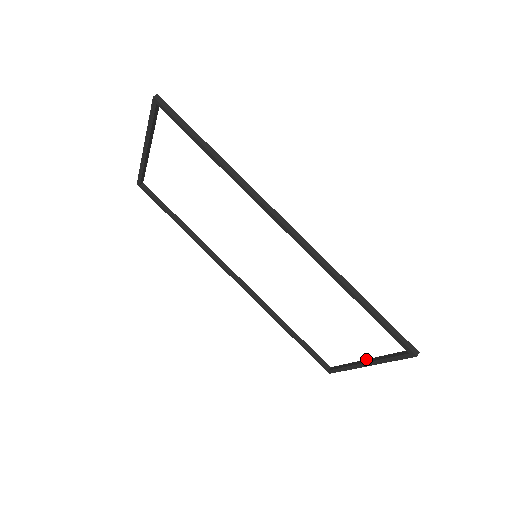
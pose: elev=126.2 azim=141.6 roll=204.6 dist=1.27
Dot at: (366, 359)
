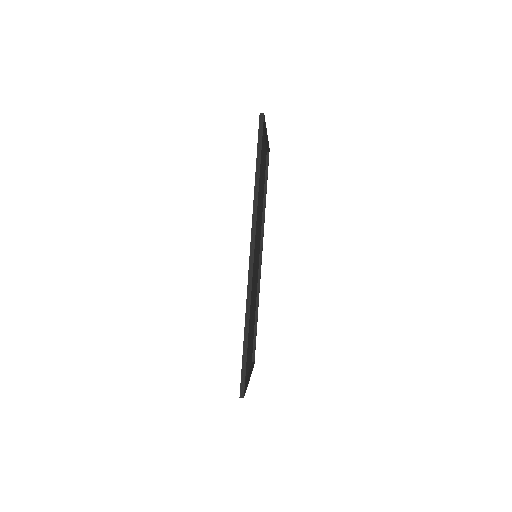
Dot at: occluded
